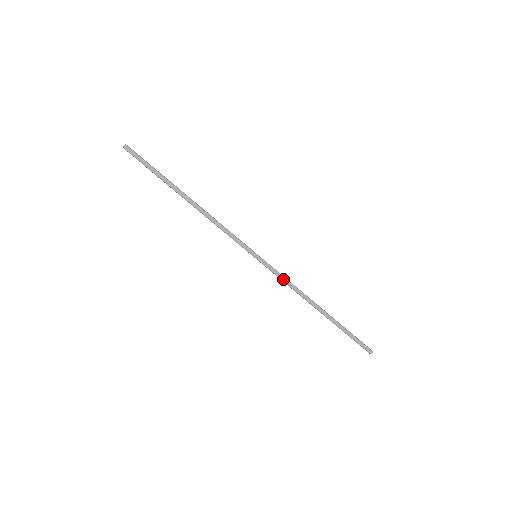
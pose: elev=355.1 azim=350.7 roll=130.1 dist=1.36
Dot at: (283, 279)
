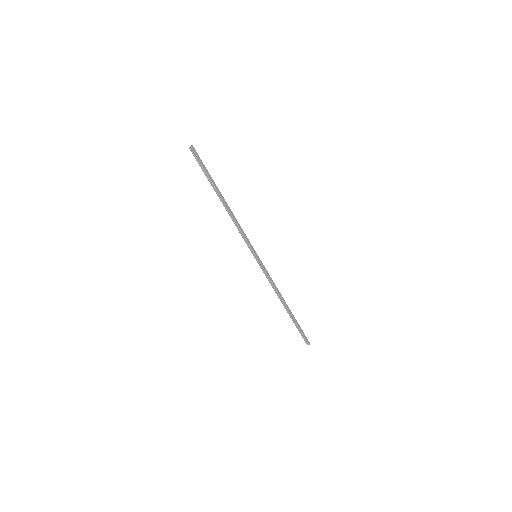
Dot at: (270, 277)
